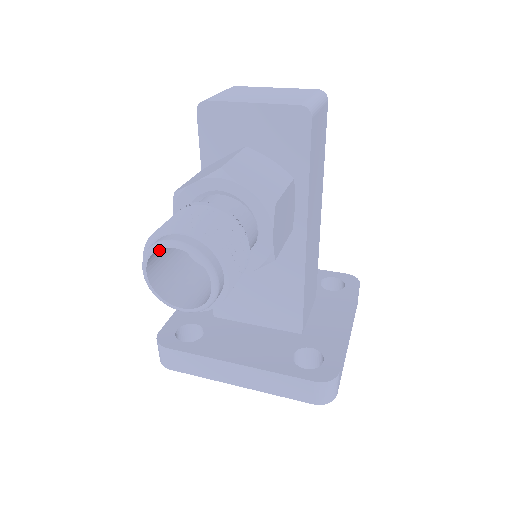
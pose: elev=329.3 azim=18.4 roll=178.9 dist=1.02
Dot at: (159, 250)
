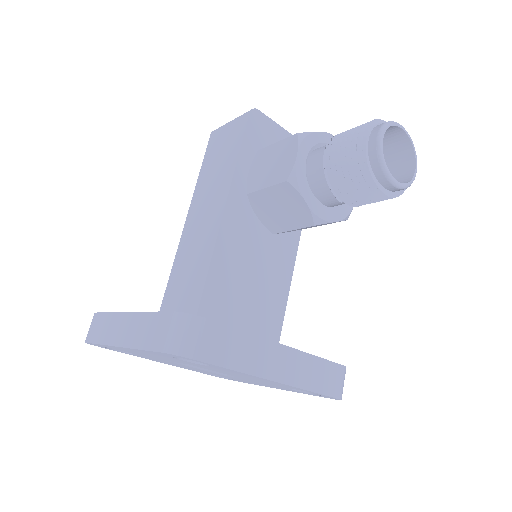
Dot at: occluded
